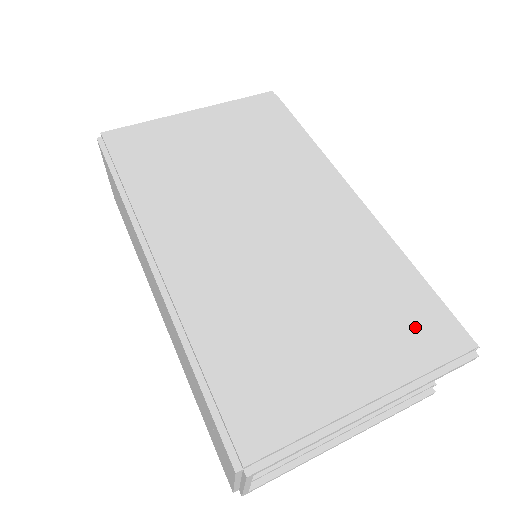
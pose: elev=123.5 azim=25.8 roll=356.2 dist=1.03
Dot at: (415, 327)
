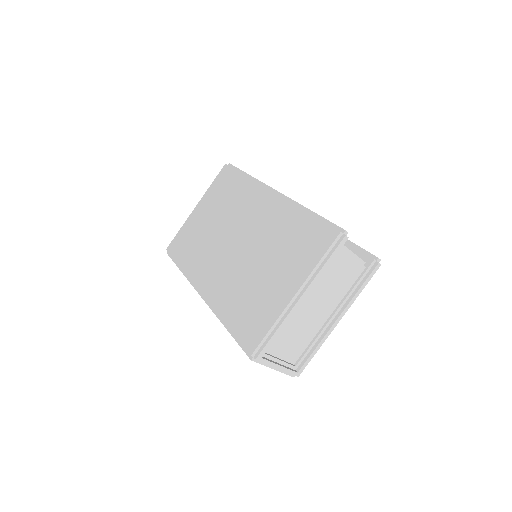
Dot at: (310, 243)
